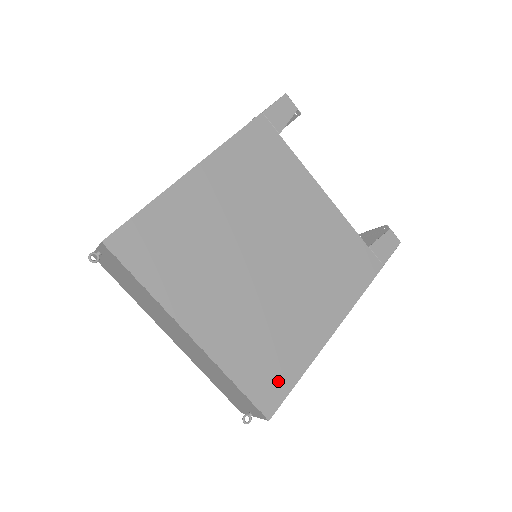
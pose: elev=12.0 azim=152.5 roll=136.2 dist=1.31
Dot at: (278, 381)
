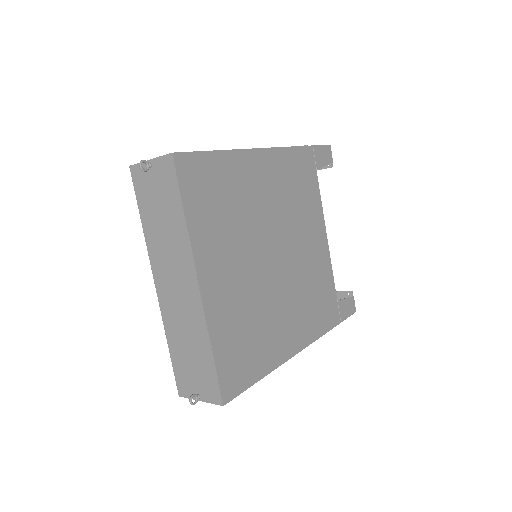
Dot at: (243, 372)
